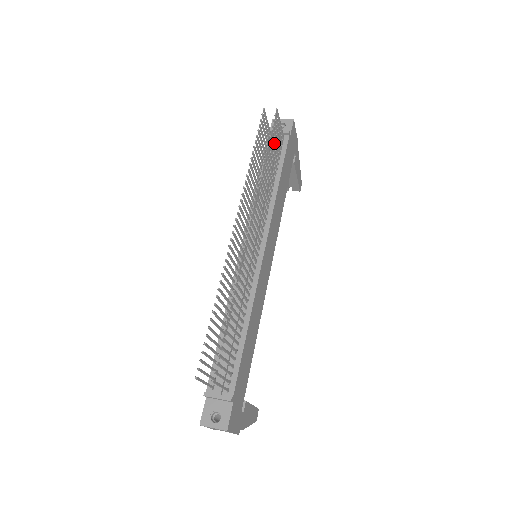
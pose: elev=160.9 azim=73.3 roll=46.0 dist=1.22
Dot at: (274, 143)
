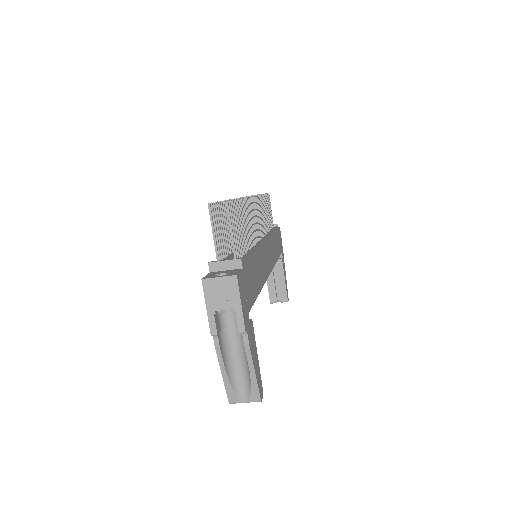
Dot at: (268, 208)
